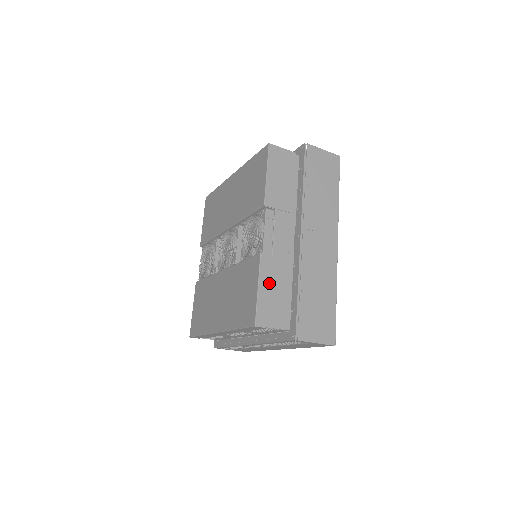
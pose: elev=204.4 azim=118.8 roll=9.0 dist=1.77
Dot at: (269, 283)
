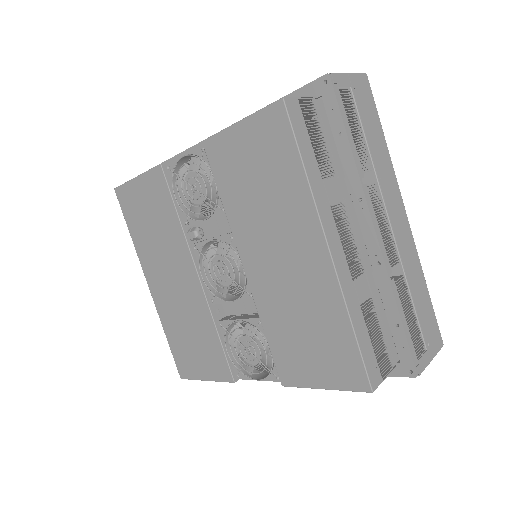
Dot at: occluded
